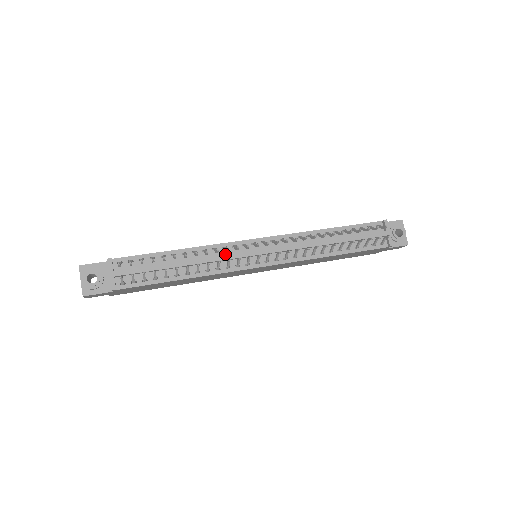
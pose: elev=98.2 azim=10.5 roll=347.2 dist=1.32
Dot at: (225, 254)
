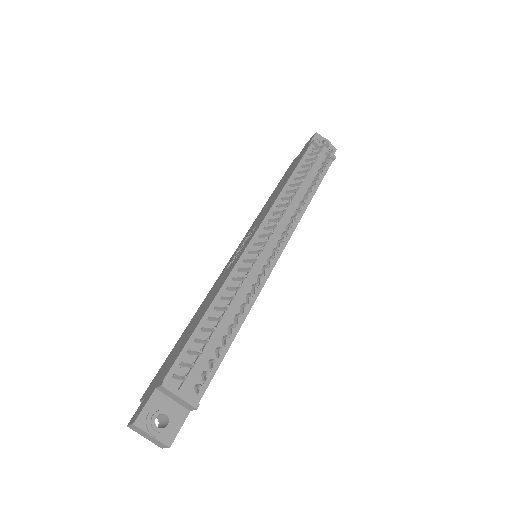
Dot at: occluded
